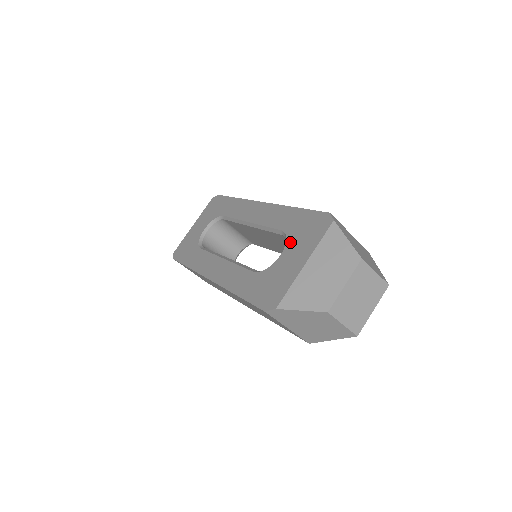
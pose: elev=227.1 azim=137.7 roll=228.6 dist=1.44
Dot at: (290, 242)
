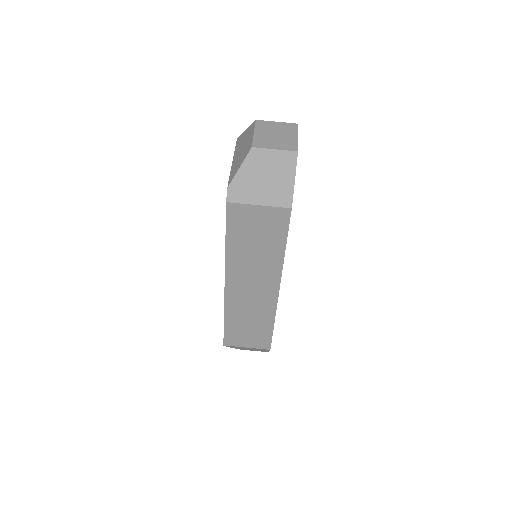
Dot at: occluded
